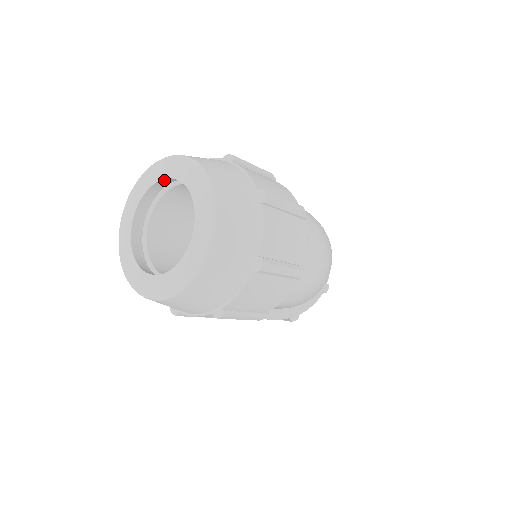
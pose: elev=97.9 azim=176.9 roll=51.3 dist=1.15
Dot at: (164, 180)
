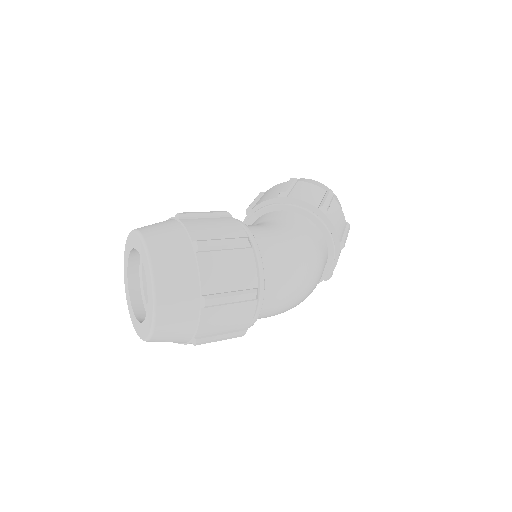
Dot at: occluded
